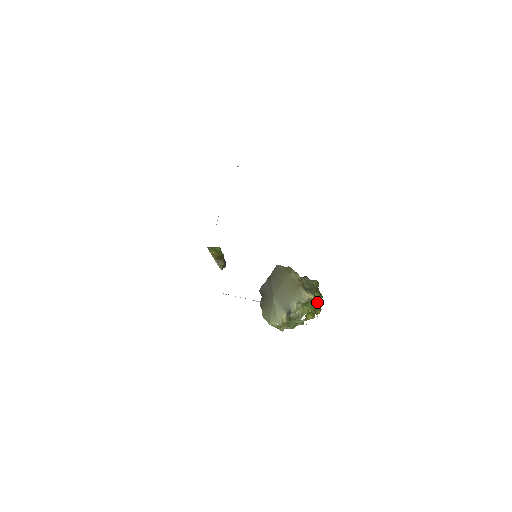
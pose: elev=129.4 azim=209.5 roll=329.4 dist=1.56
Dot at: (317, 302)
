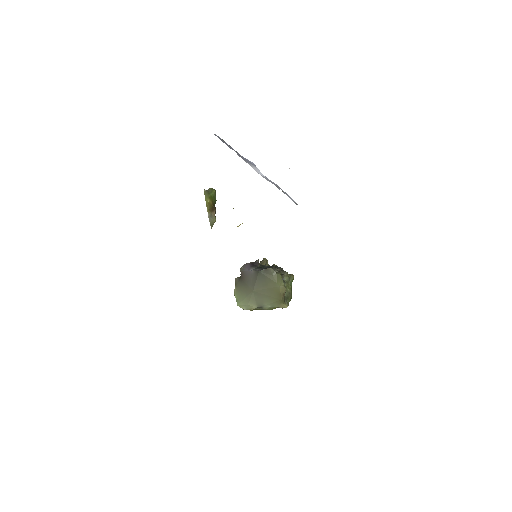
Dot at: occluded
